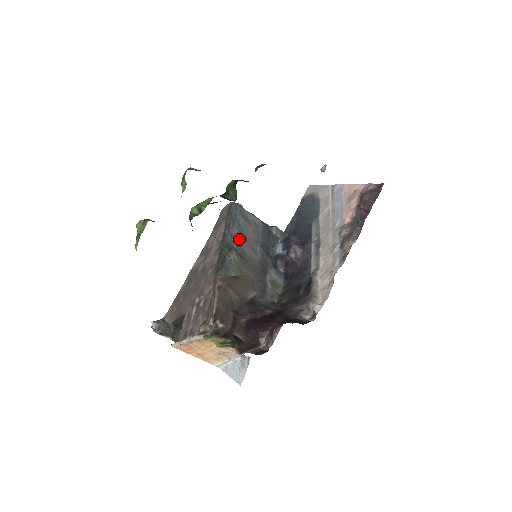
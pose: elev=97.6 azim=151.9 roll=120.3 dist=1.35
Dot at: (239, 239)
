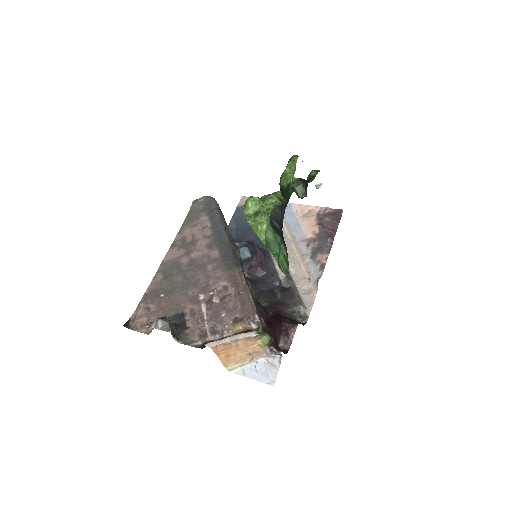
Dot at: occluded
